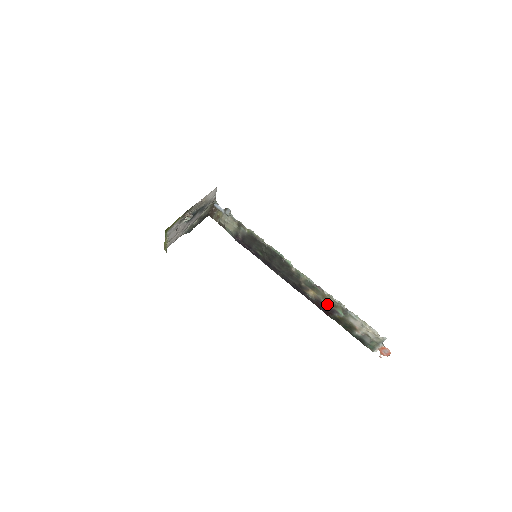
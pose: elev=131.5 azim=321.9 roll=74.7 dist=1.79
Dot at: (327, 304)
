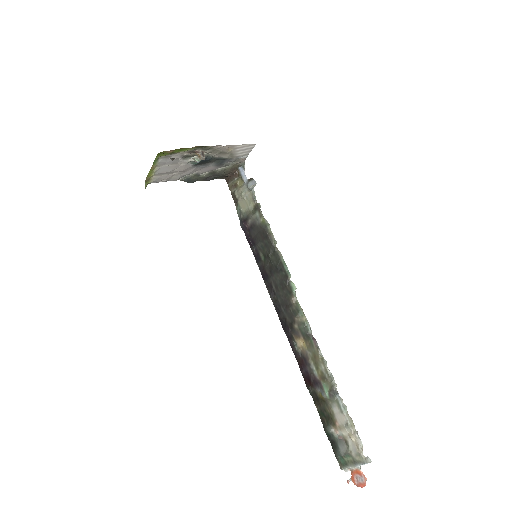
Dot at: (314, 369)
